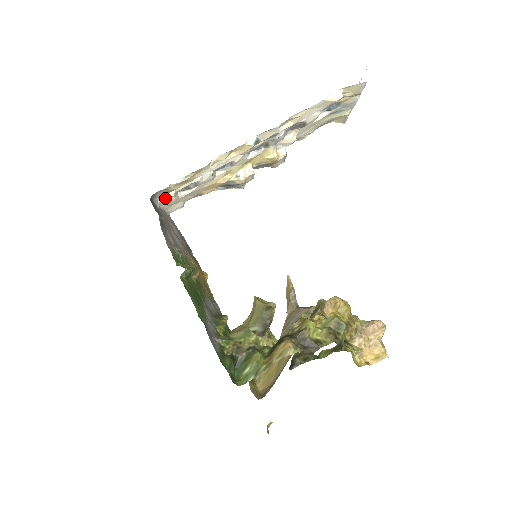
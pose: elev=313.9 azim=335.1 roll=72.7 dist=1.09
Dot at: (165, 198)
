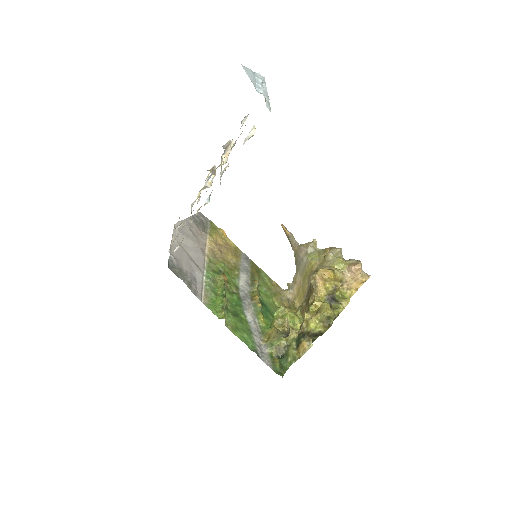
Dot at: occluded
